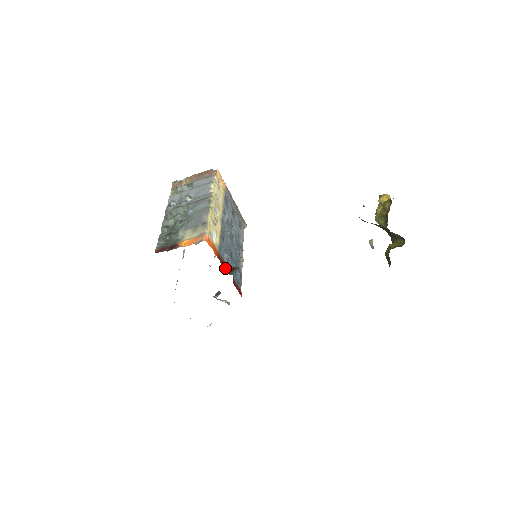
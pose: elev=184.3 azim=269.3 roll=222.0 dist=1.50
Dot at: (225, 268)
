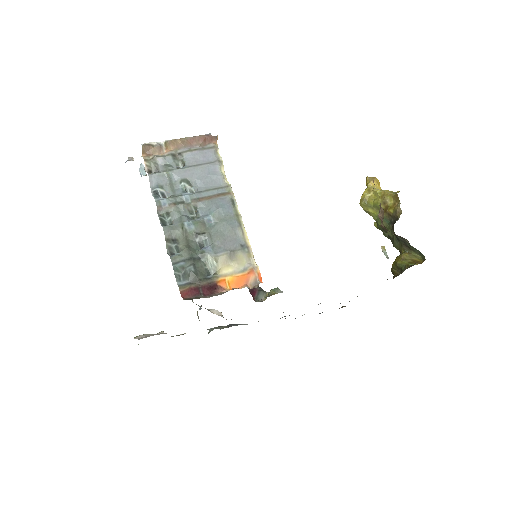
Dot at: occluded
